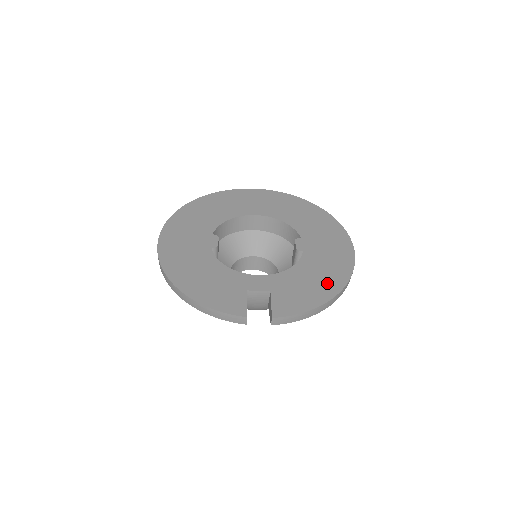
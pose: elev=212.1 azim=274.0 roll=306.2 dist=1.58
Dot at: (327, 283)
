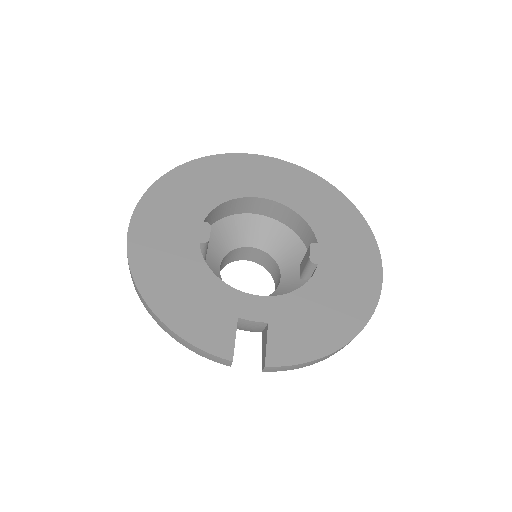
Dot at: (342, 319)
